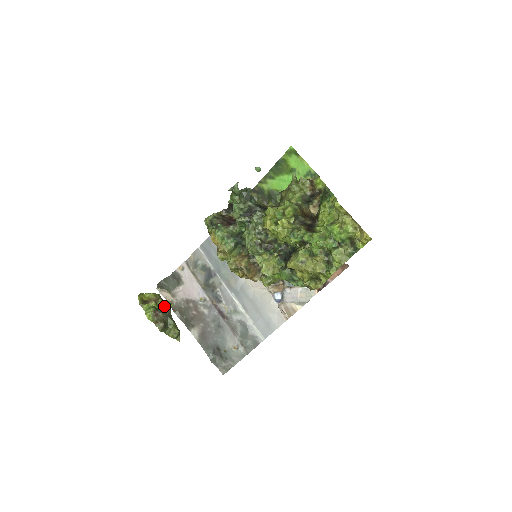
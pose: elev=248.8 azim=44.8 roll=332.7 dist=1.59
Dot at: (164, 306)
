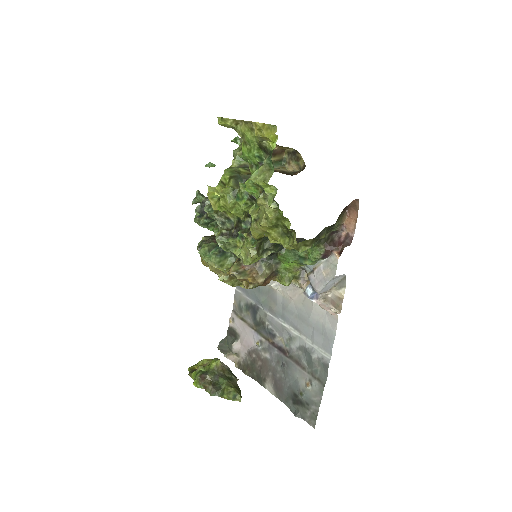
Dot at: (210, 366)
